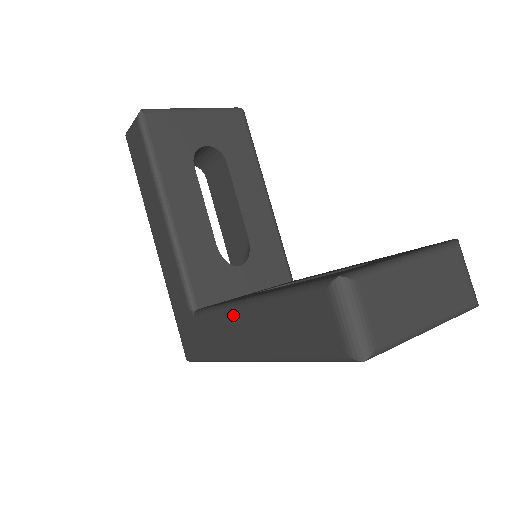
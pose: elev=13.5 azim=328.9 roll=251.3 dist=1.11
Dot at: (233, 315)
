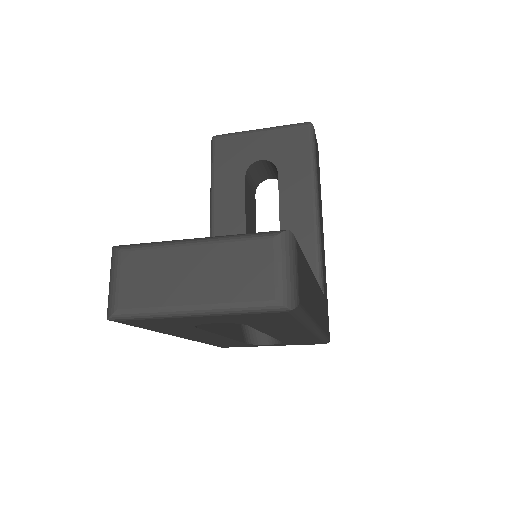
Dot at: occluded
